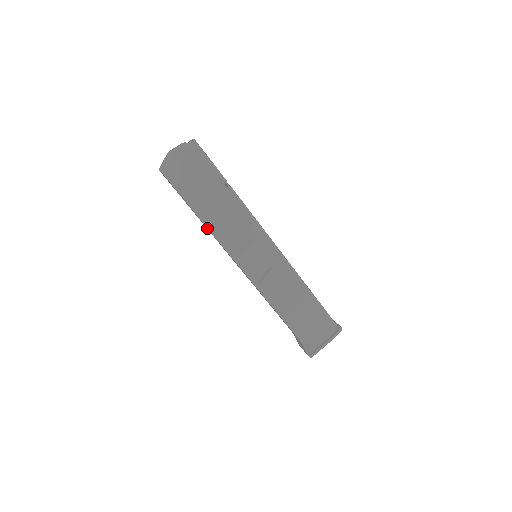
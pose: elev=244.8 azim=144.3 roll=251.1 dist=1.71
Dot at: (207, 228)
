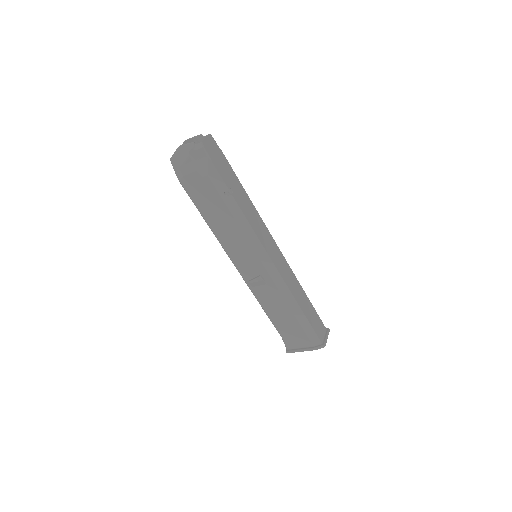
Dot at: (206, 222)
